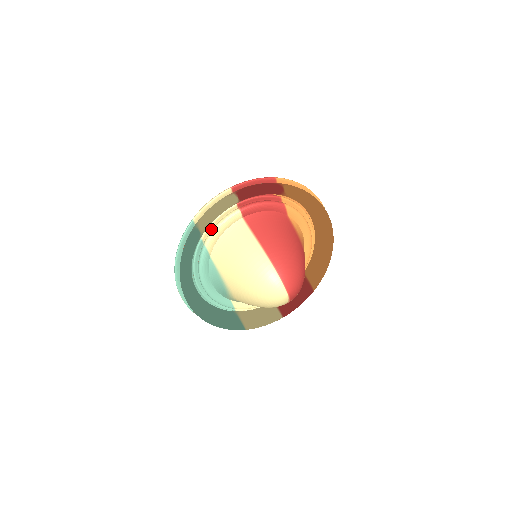
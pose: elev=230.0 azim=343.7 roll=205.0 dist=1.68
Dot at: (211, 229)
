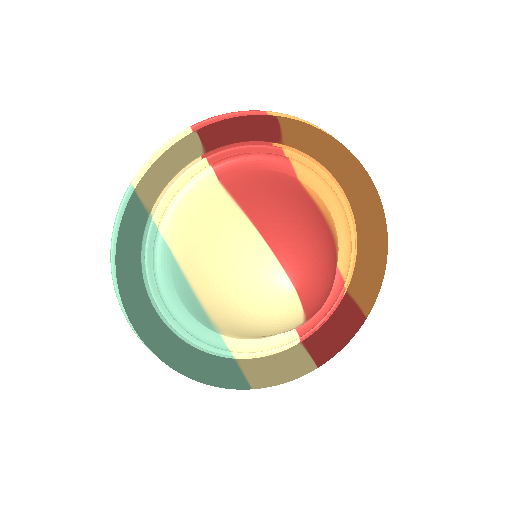
Dot at: (168, 203)
